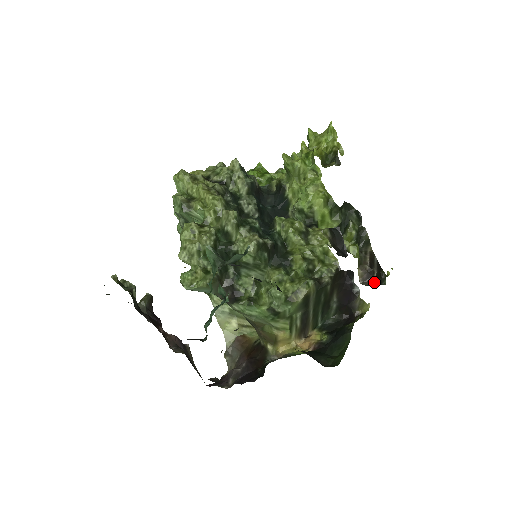
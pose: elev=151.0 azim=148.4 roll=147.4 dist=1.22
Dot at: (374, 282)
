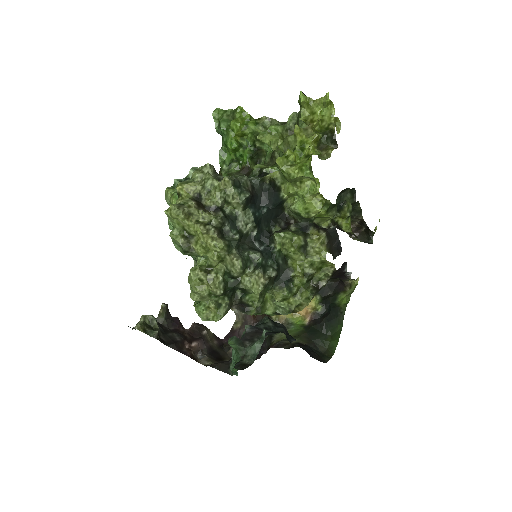
Dot at: (362, 235)
